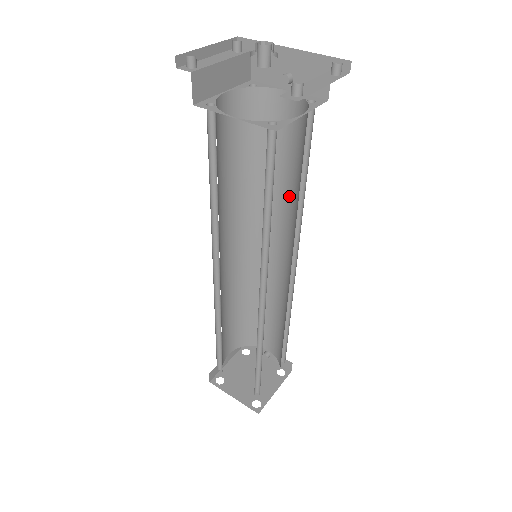
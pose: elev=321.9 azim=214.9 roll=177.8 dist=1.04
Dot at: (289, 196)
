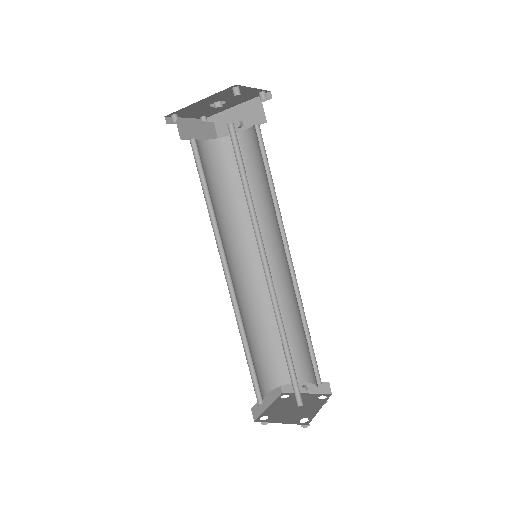
Dot at: (267, 204)
